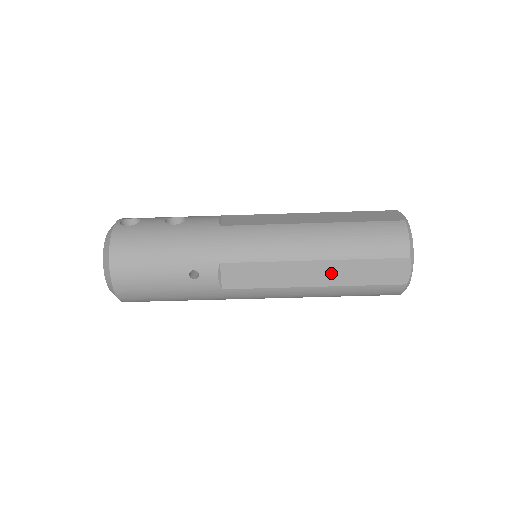
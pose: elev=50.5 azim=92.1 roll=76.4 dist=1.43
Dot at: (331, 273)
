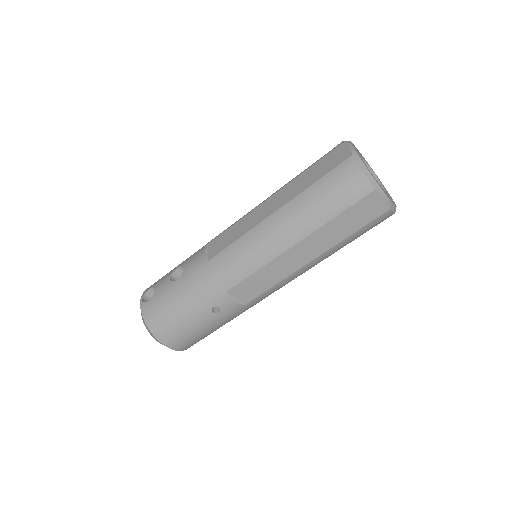
Dot at: (317, 243)
